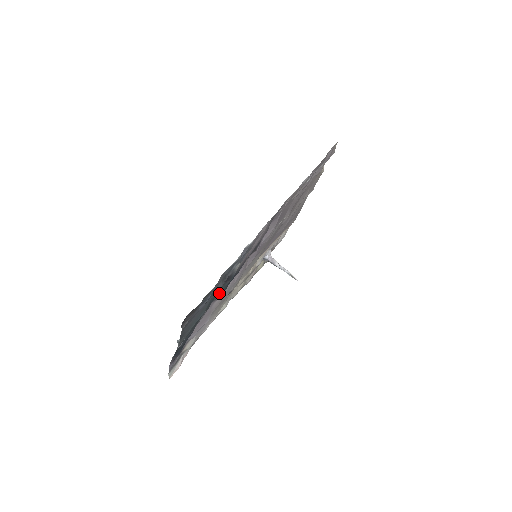
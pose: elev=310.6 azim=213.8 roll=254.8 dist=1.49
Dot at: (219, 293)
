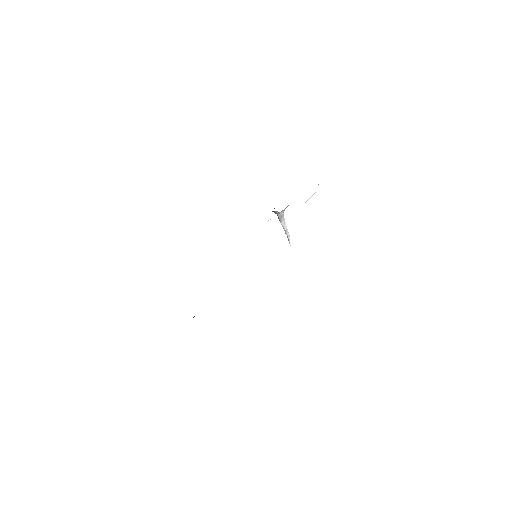
Dot at: occluded
